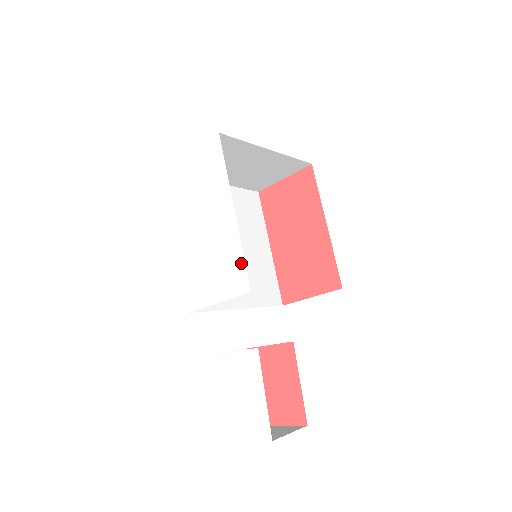
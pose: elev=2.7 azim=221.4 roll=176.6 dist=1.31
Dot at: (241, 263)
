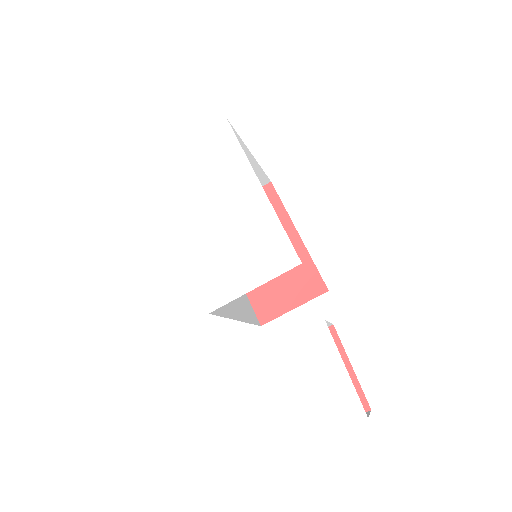
Dot at: (282, 237)
